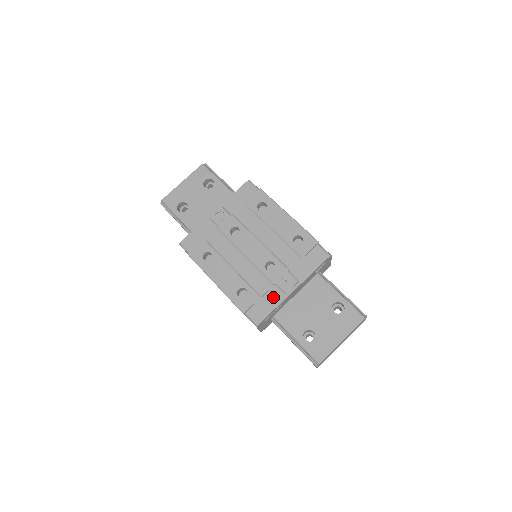
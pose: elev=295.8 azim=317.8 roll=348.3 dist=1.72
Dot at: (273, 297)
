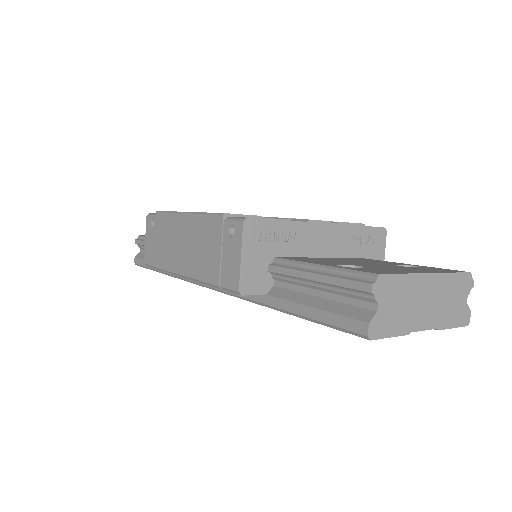
Dot at: occluded
